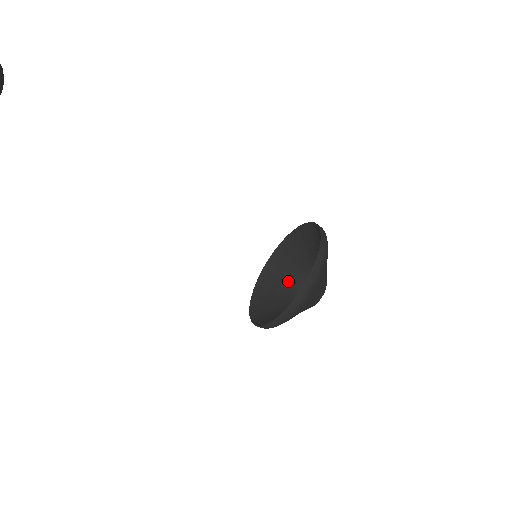
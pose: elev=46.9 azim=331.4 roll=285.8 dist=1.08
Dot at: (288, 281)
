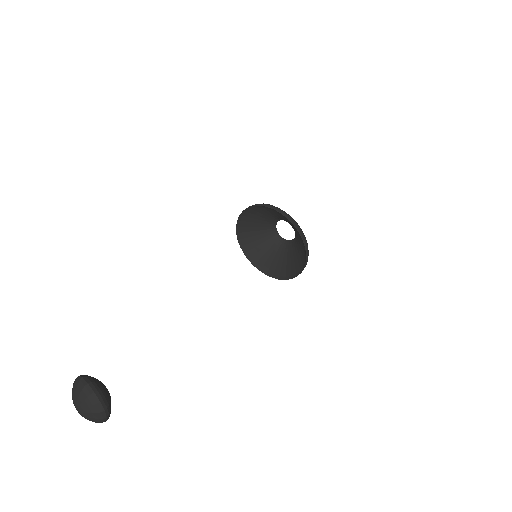
Dot at: (262, 238)
